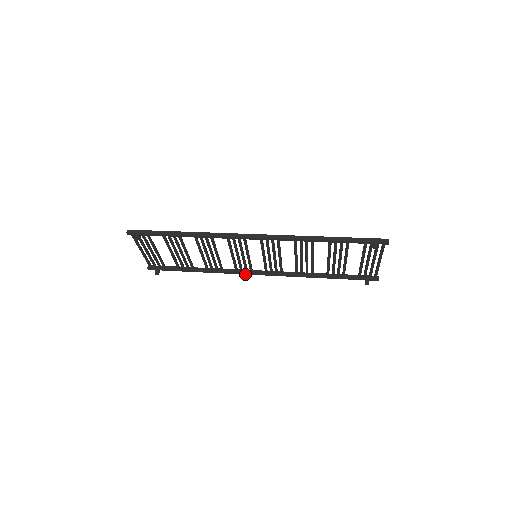
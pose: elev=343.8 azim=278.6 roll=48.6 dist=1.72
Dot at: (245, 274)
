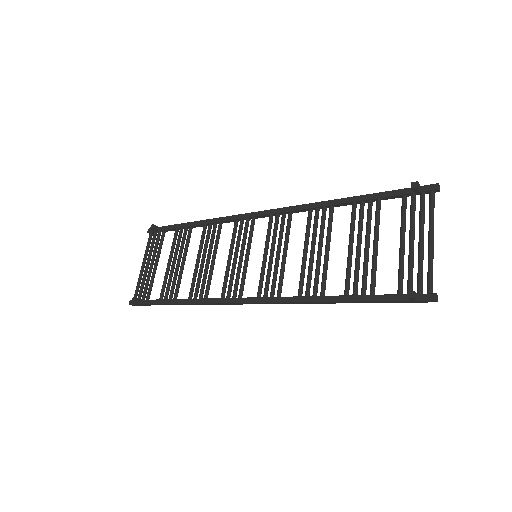
Dot at: (230, 302)
